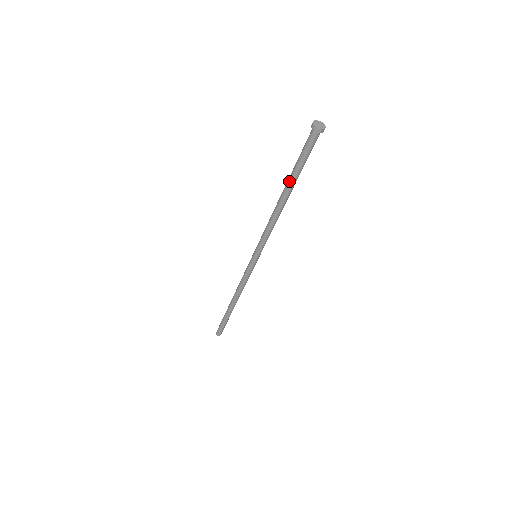
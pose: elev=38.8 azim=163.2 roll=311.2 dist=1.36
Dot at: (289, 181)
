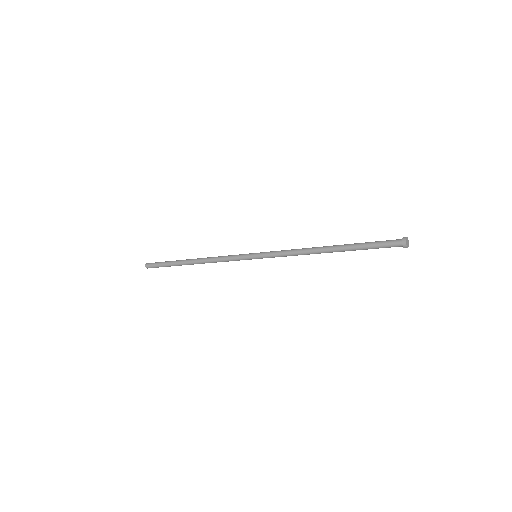
Dot at: occluded
